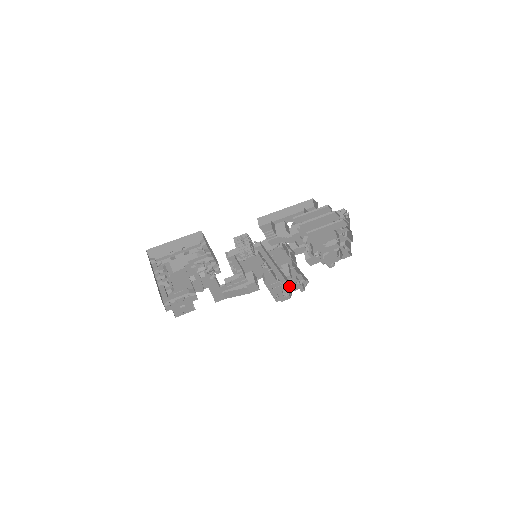
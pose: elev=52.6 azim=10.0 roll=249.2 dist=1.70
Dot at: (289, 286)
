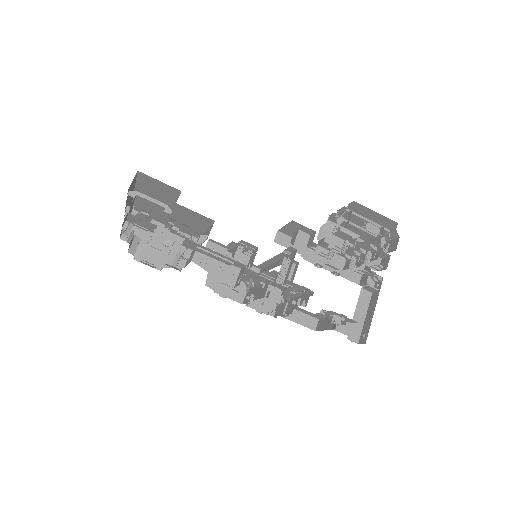
Dot at: occluded
